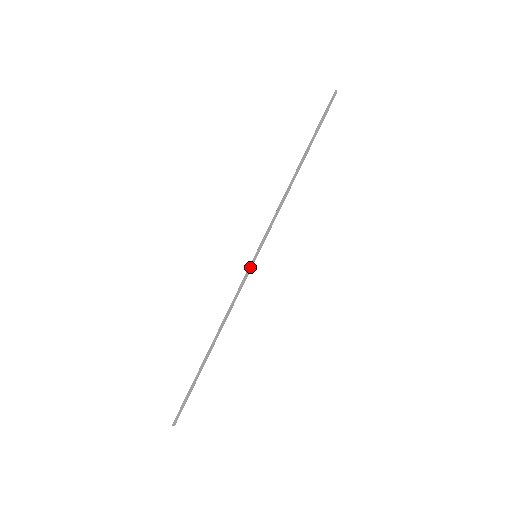
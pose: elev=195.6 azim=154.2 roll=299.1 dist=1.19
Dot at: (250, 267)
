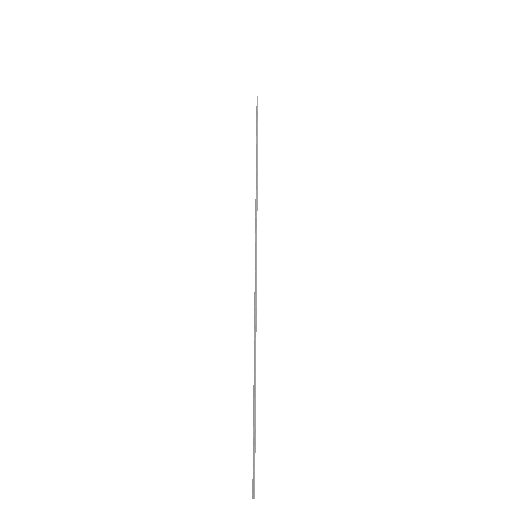
Dot at: (256, 268)
